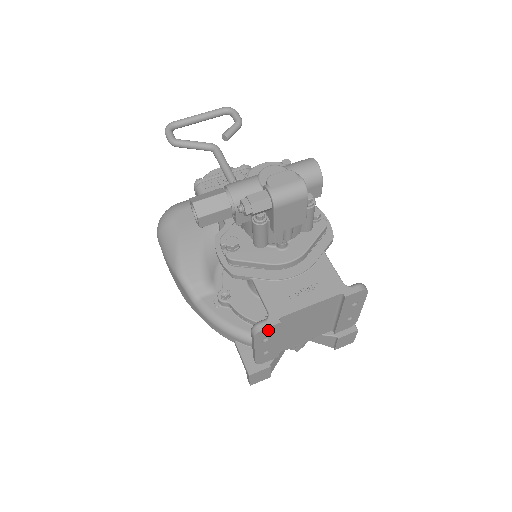
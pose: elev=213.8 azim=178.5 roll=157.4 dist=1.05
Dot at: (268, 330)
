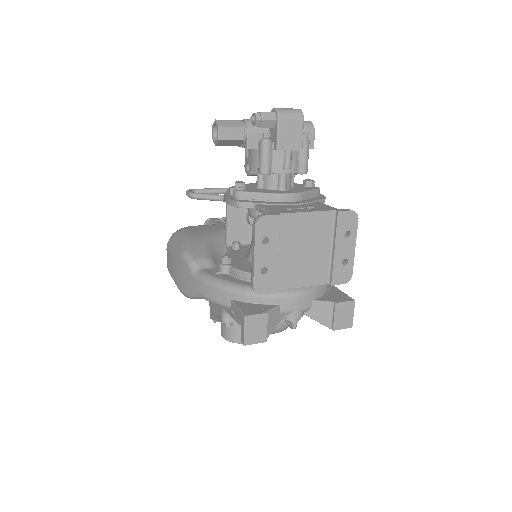
Dot at: (269, 221)
